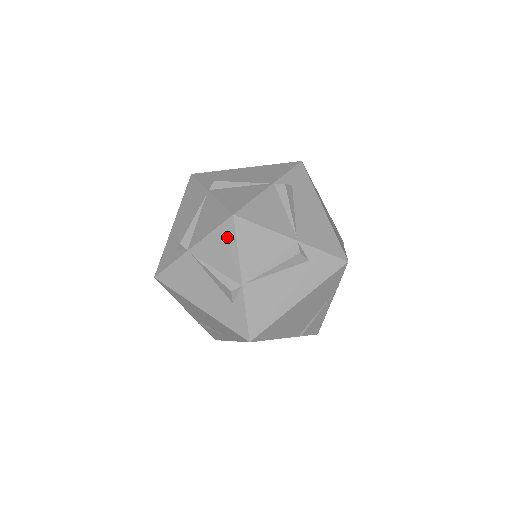
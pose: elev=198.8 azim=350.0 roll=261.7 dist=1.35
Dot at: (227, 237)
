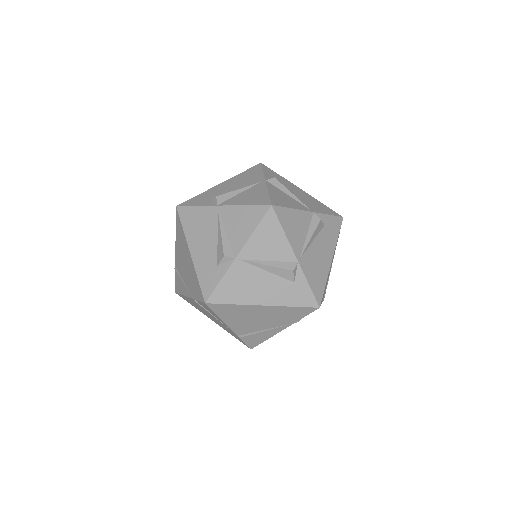
Dot at: (254, 217)
